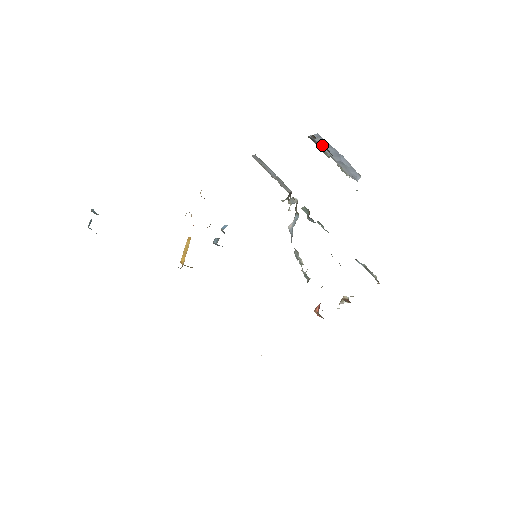
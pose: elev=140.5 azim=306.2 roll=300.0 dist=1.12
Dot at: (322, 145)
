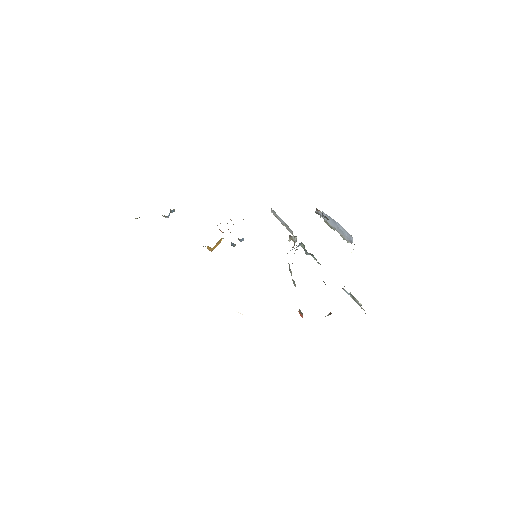
Dot at: (322, 215)
